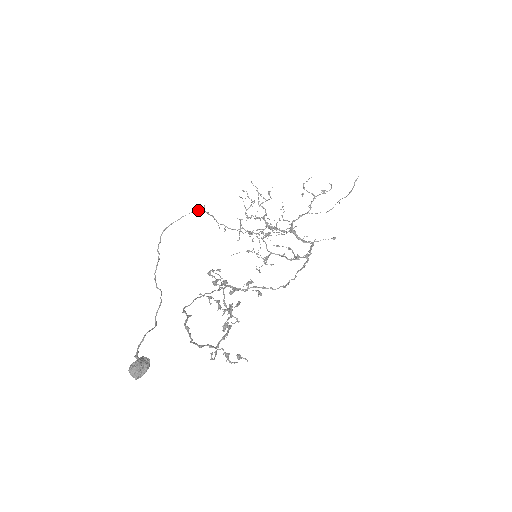
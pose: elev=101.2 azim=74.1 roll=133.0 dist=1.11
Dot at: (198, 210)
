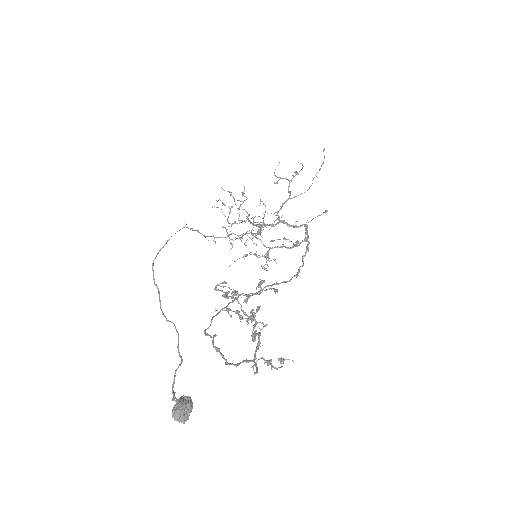
Dot at: occluded
